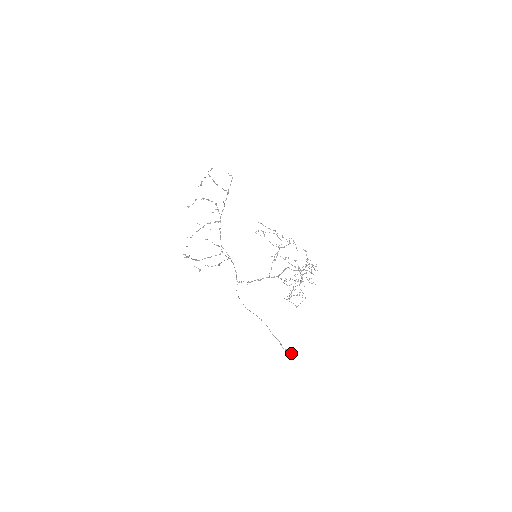
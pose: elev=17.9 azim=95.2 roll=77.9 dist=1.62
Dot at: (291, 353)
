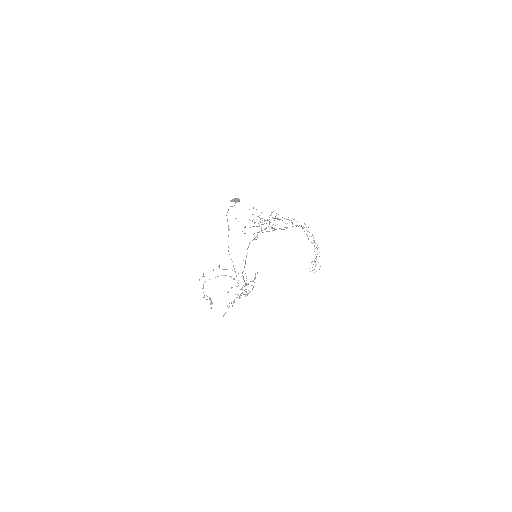
Dot at: (235, 198)
